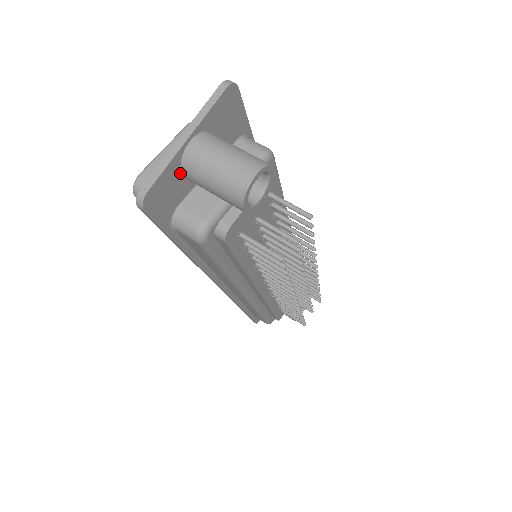
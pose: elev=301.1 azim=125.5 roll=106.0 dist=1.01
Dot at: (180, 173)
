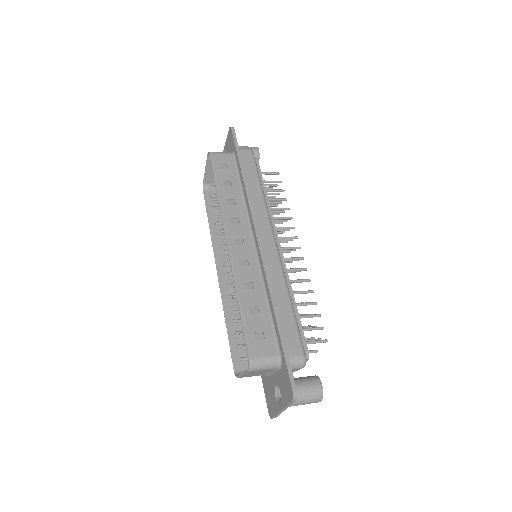
Dot at: occluded
